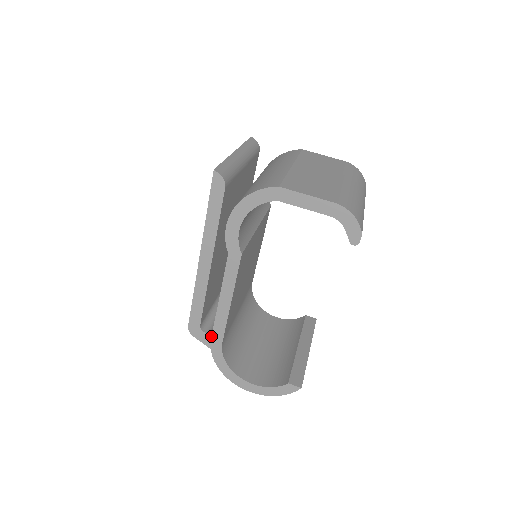
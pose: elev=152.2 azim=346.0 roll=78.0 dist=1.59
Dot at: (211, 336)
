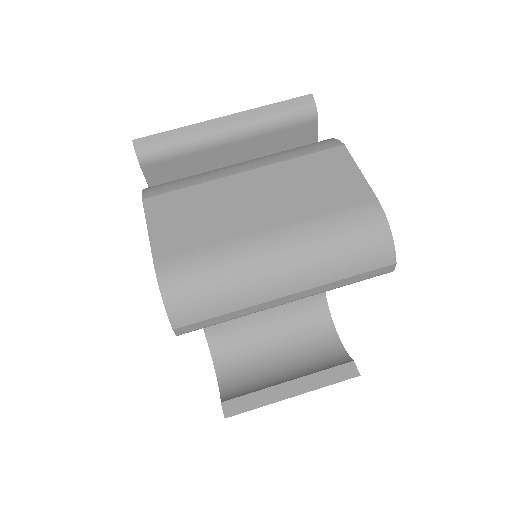
Dot at: occluded
